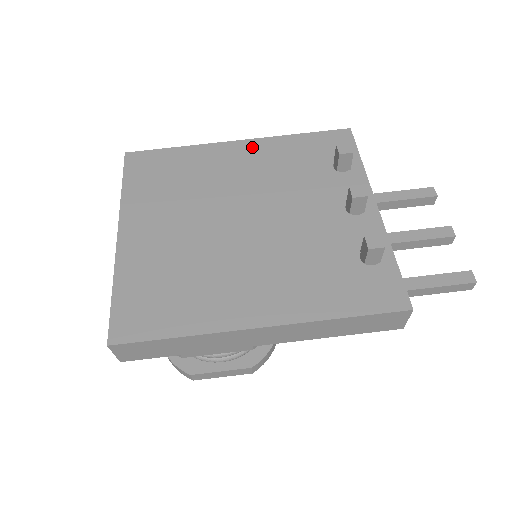
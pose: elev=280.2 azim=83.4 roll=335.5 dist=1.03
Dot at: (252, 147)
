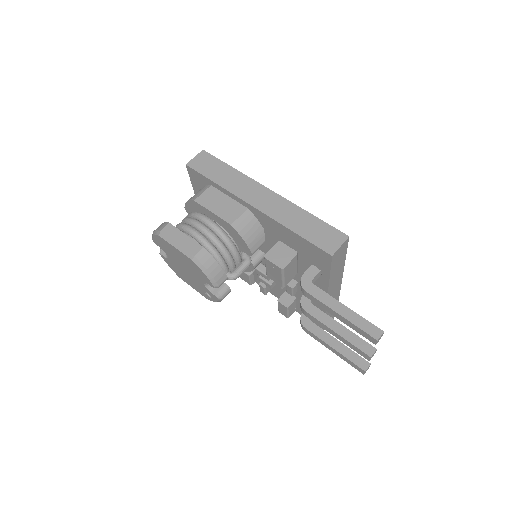
Dot at: occluded
